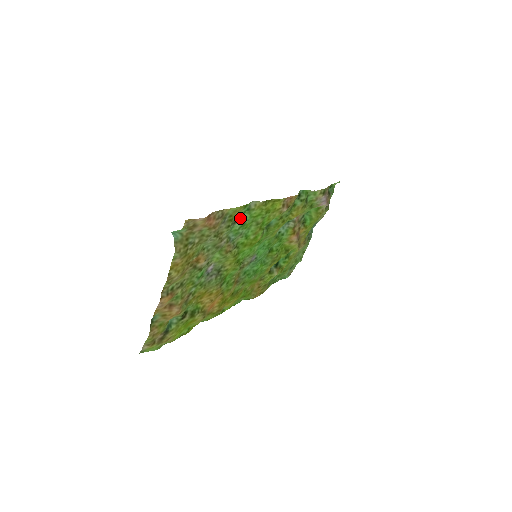
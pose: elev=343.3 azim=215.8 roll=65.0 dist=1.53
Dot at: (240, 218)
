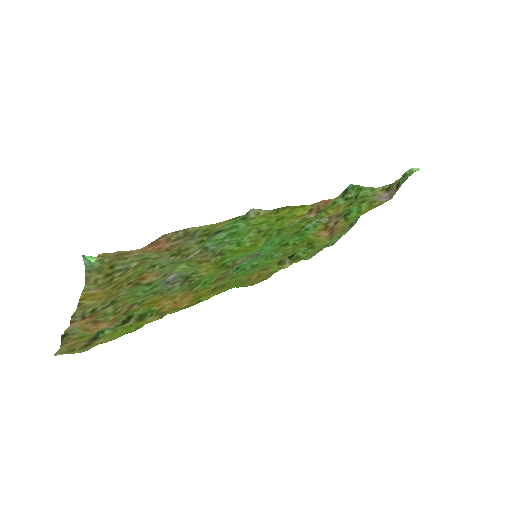
Dot at: (227, 227)
